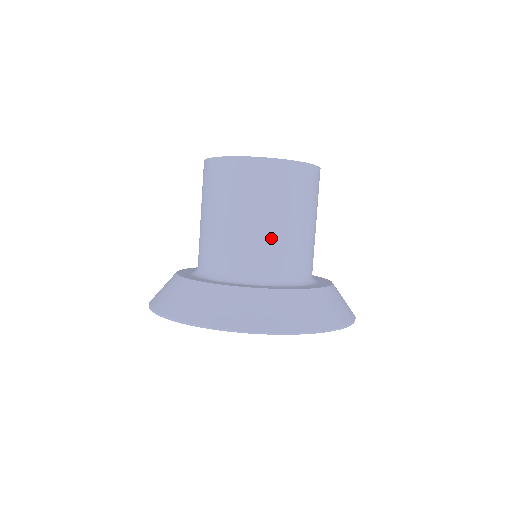
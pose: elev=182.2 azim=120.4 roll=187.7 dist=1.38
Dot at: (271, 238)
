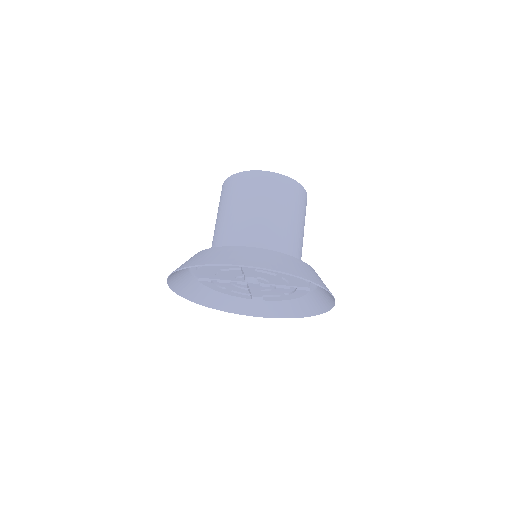
Dot at: (300, 238)
